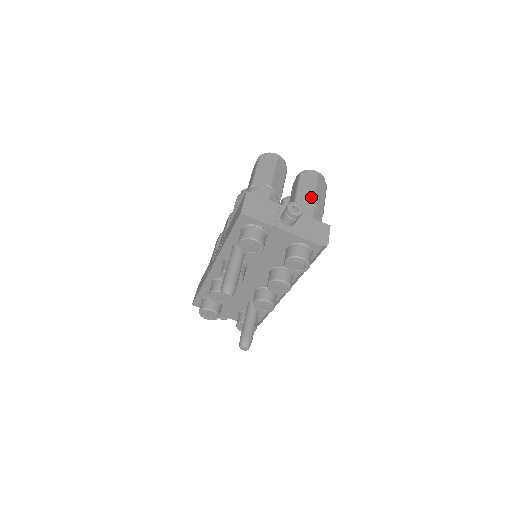
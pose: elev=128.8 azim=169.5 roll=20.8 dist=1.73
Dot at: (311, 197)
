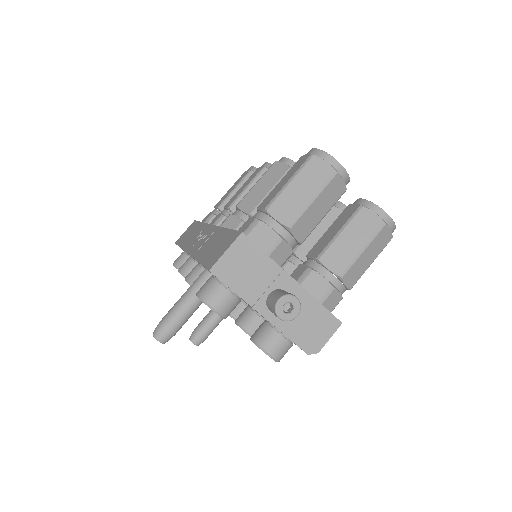
Dot at: (345, 264)
